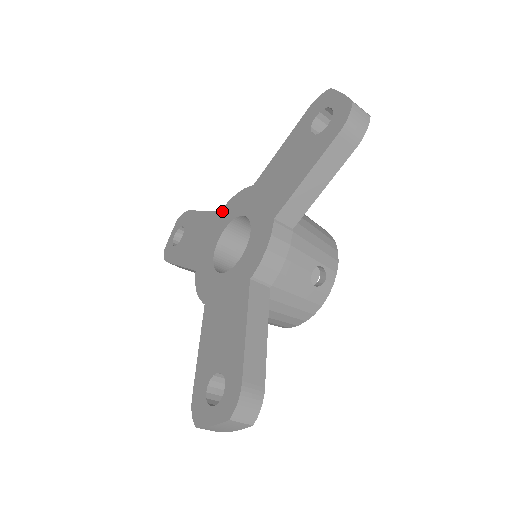
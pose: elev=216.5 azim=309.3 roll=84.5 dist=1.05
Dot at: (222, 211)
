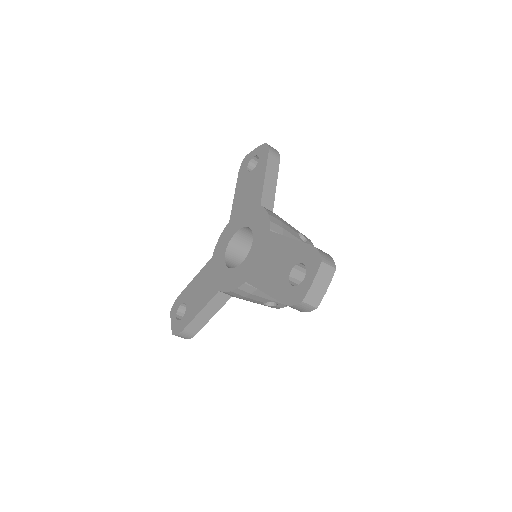
Dot at: (214, 255)
